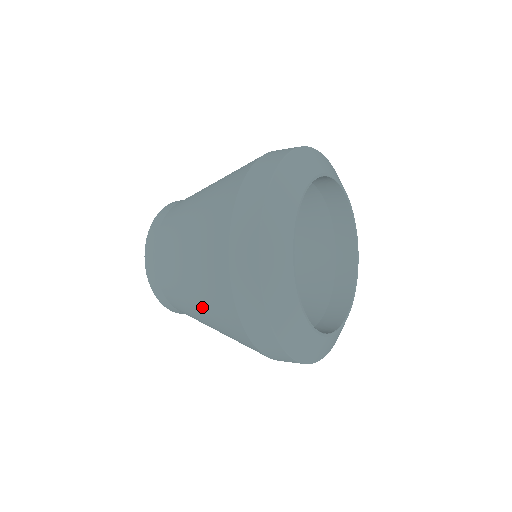
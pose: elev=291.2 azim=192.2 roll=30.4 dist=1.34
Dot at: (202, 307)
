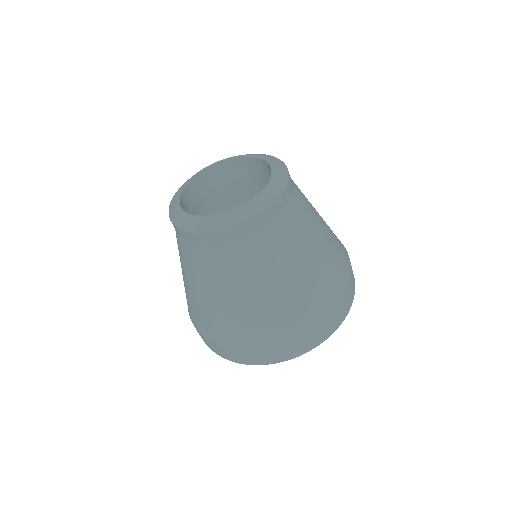
Dot at: (192, 294)
